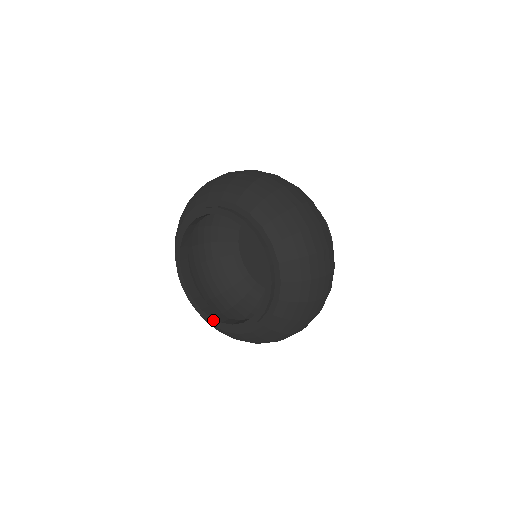
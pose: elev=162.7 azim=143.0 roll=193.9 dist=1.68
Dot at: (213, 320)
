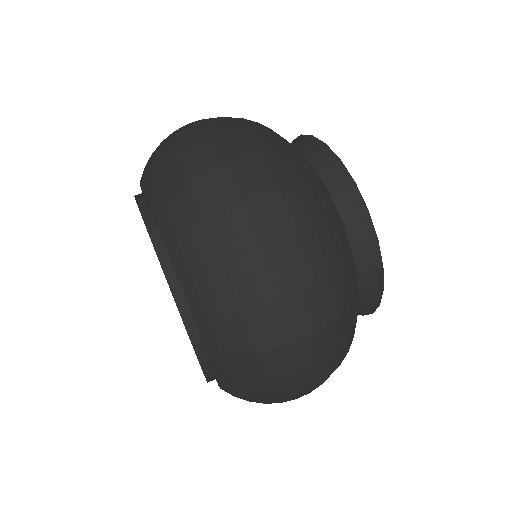
Dot at: occluded
